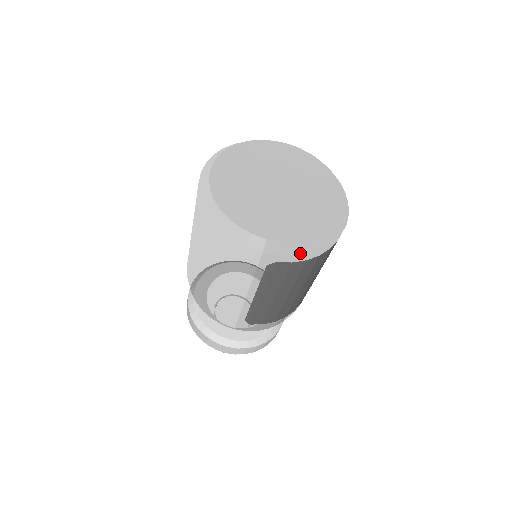
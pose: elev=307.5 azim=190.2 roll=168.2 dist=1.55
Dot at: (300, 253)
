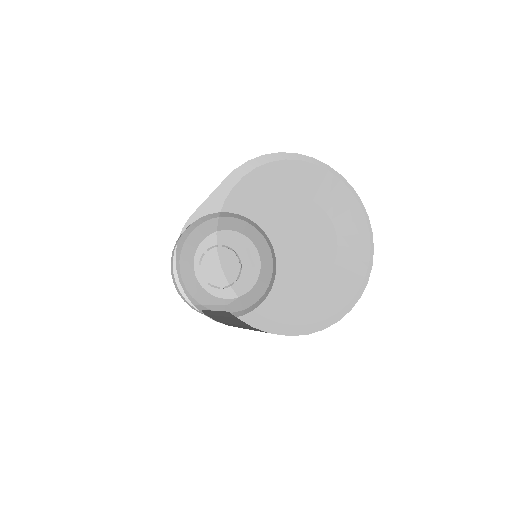
Dot at: (264, 328)
